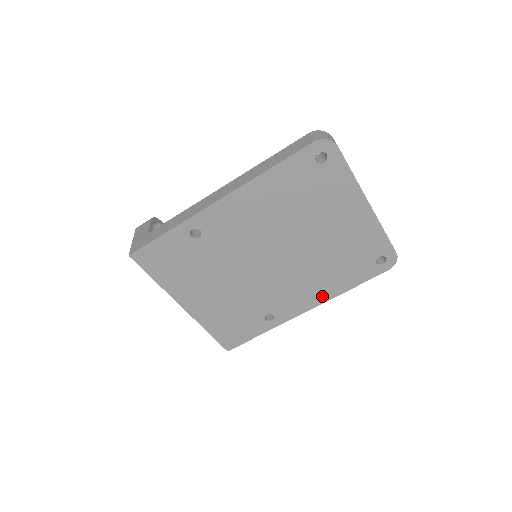
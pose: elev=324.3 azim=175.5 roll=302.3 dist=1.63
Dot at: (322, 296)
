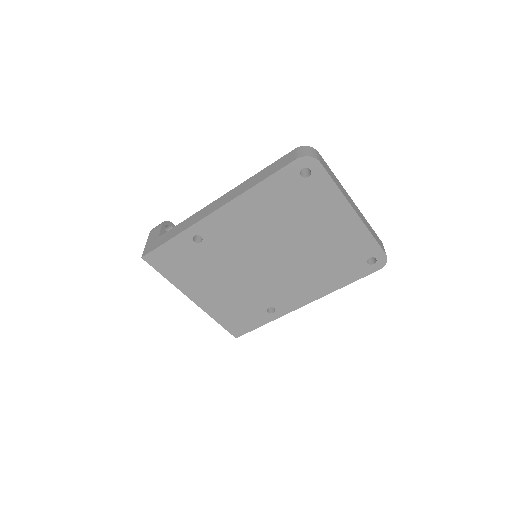
Dot at: (318, 292)
